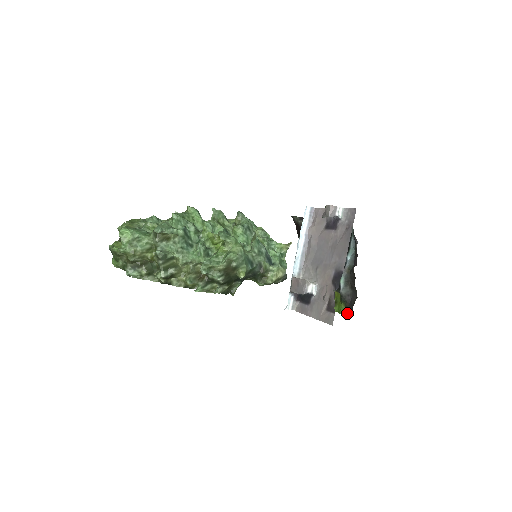
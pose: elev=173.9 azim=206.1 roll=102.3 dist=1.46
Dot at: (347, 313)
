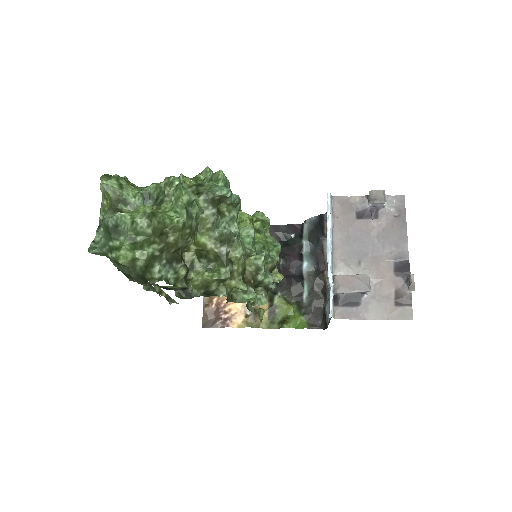
Dot at: (313, 326)
